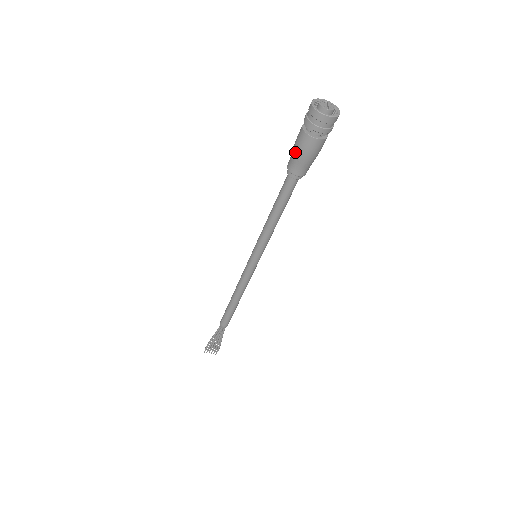
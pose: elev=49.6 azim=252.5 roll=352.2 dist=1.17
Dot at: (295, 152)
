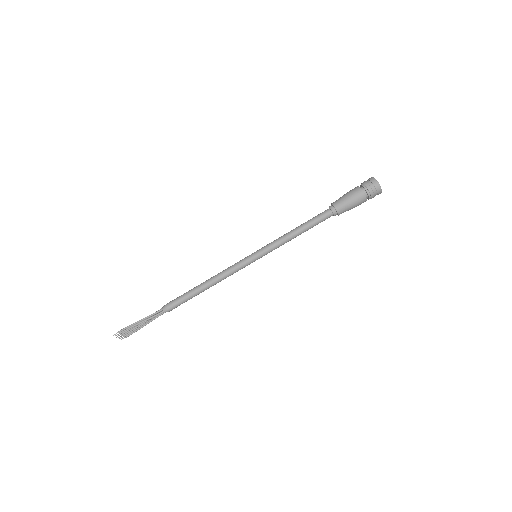
Dot at: (349, 200)
